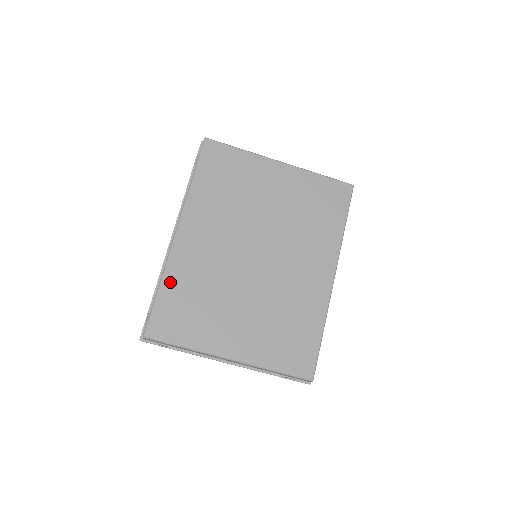
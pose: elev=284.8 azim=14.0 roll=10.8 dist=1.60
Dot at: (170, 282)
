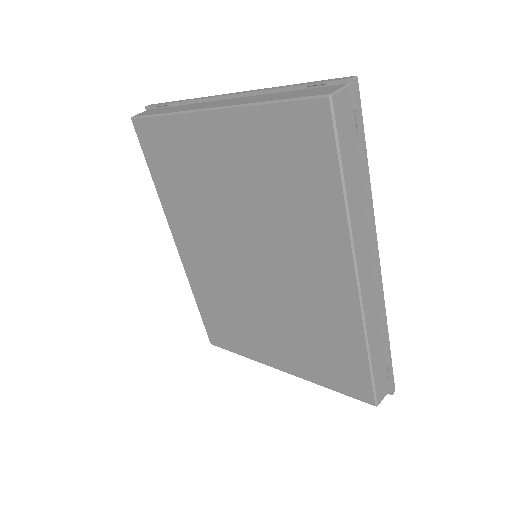
Dot at: (200, 297)
